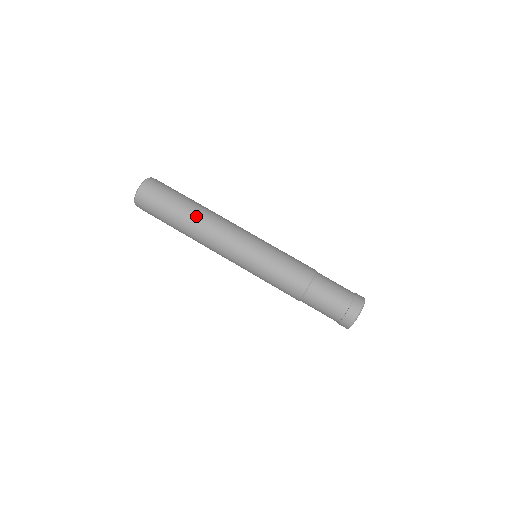
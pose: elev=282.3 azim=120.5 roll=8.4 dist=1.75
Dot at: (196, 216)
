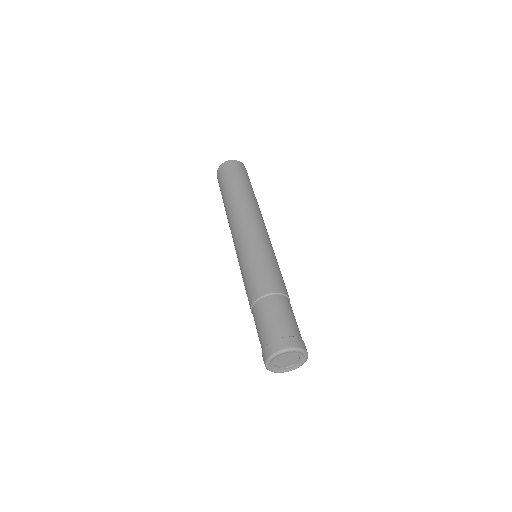
Dot at: (248, 196)
